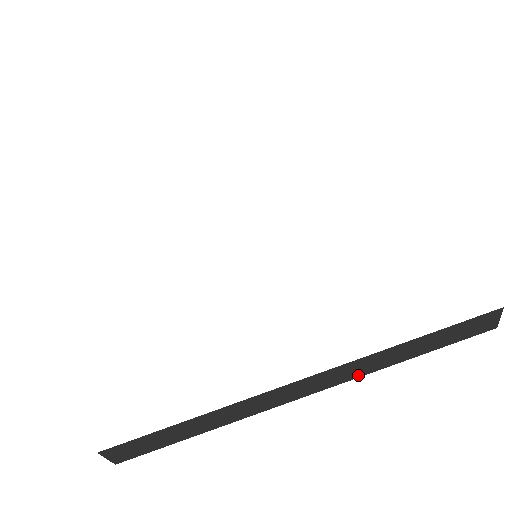
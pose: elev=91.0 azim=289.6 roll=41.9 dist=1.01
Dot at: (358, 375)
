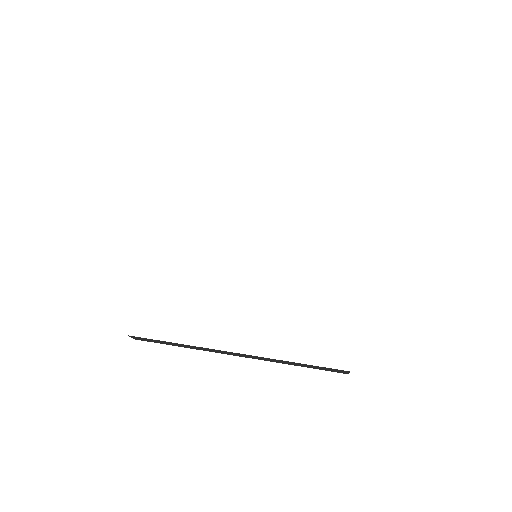
Dot at: (267, 360)
